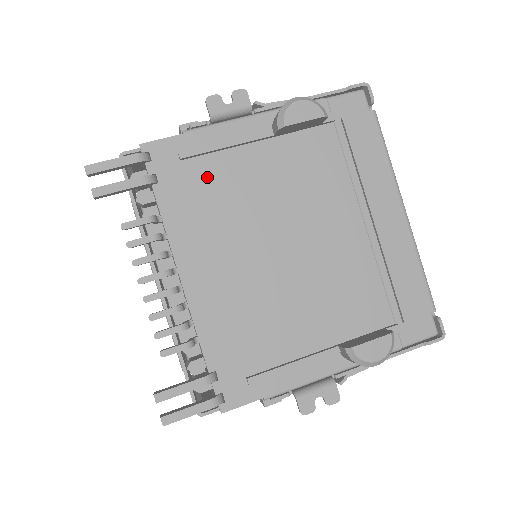
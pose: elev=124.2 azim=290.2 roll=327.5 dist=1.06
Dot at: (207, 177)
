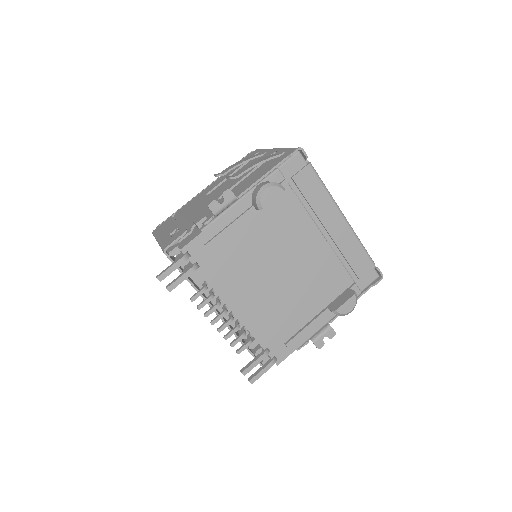
Dot at: (226, 250)
